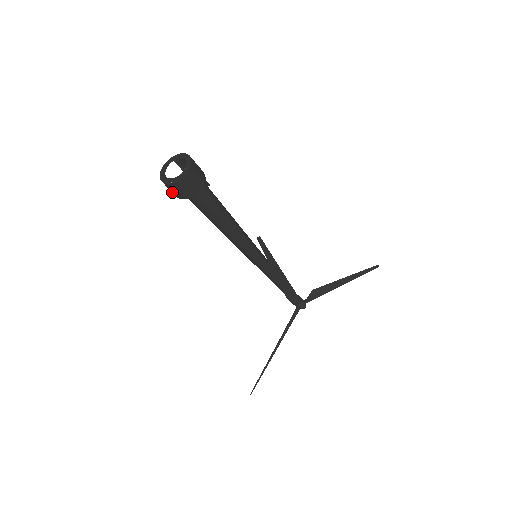
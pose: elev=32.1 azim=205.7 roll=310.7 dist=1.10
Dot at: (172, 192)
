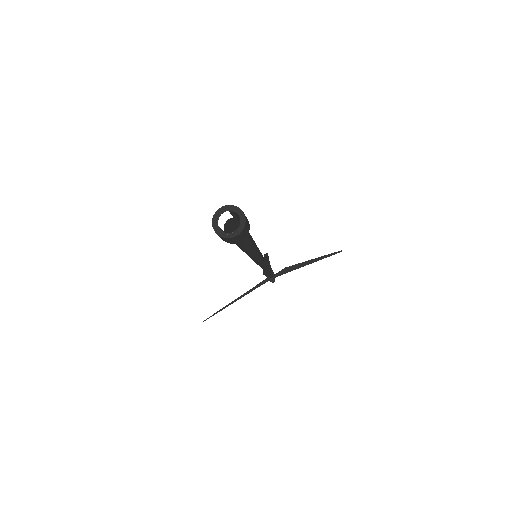
Dot at: occluded
